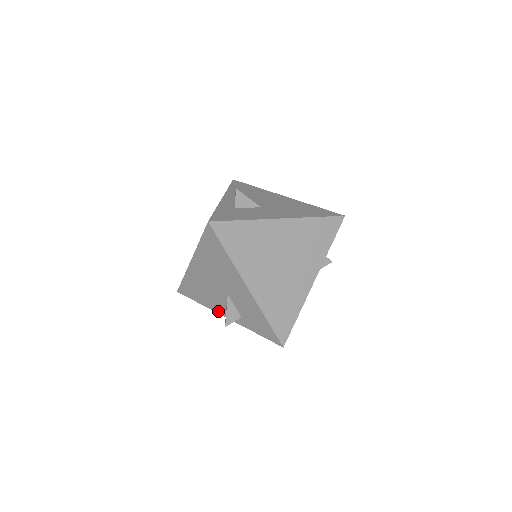
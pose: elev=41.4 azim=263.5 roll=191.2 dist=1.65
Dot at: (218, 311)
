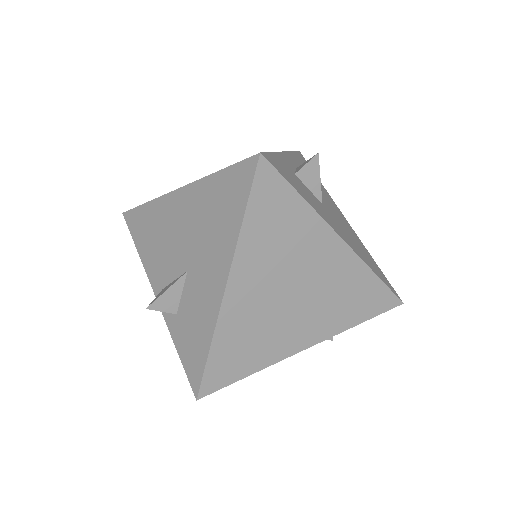
Dot at: (153, 280)
